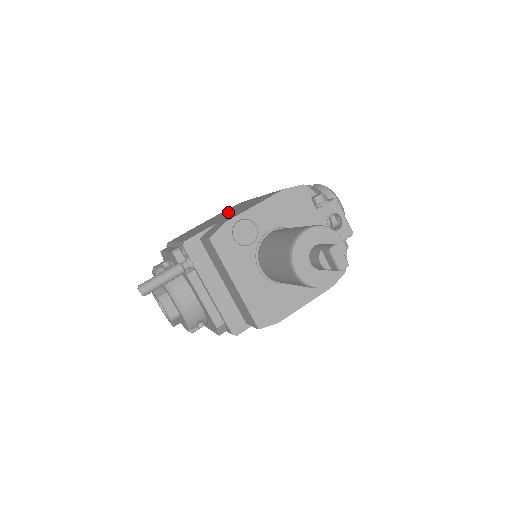
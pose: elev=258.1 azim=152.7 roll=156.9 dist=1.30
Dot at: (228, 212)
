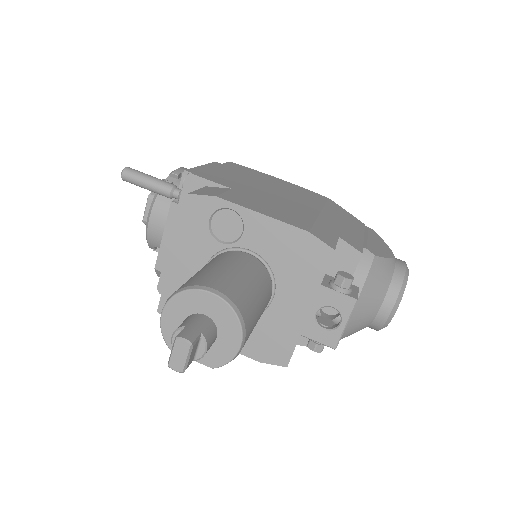
Dot at: (285, 193)
